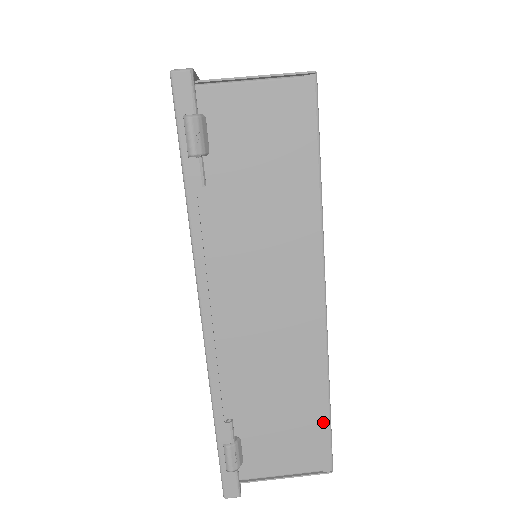
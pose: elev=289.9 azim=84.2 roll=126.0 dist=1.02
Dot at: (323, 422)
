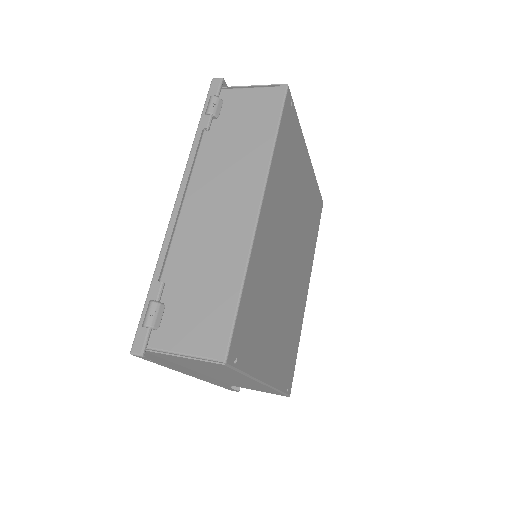
Dot at: (231, 309)
